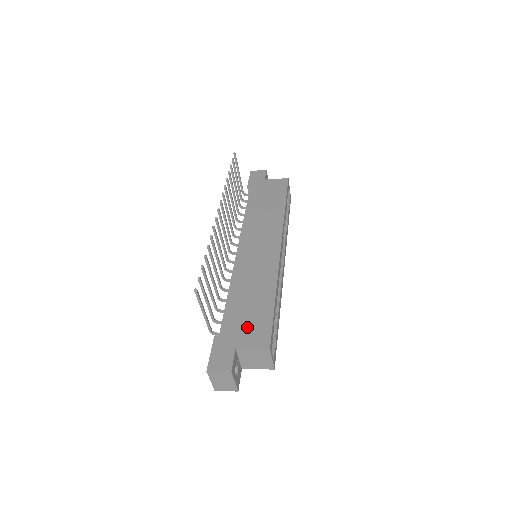
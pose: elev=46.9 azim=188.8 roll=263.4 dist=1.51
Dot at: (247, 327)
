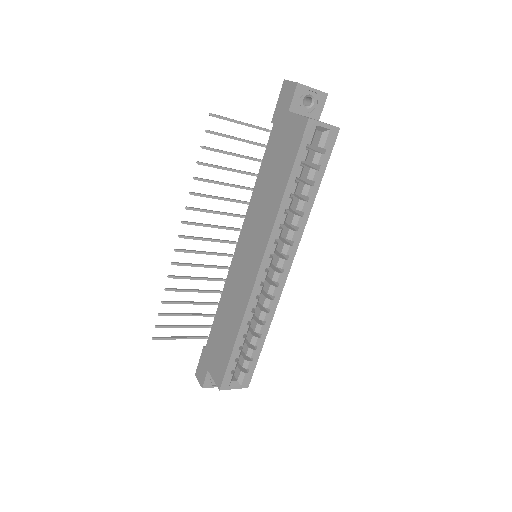
Dot at: (216, 356)
